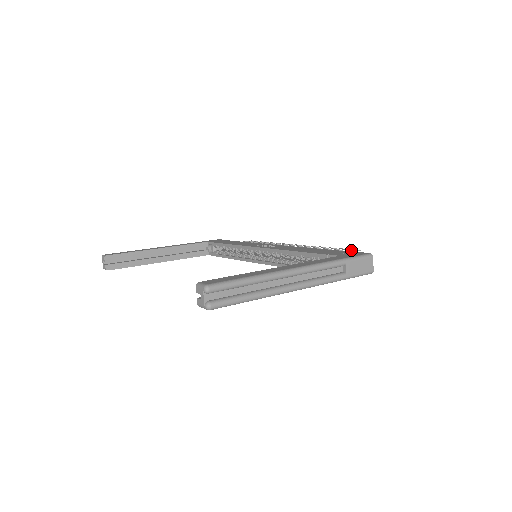
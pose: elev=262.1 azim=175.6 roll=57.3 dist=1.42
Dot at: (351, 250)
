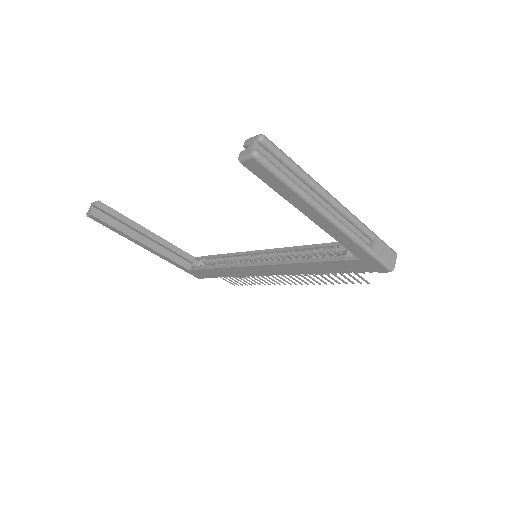
Dot at: occluded
